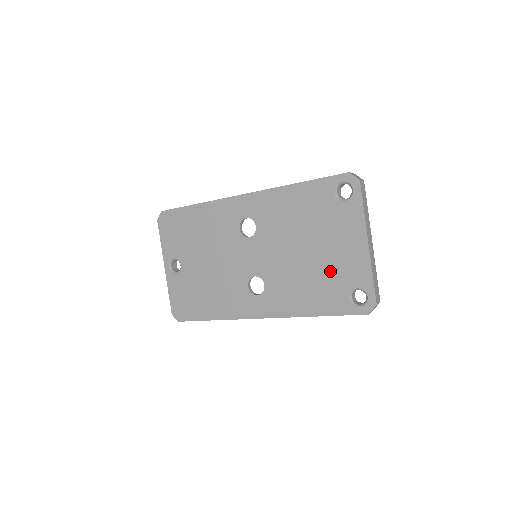
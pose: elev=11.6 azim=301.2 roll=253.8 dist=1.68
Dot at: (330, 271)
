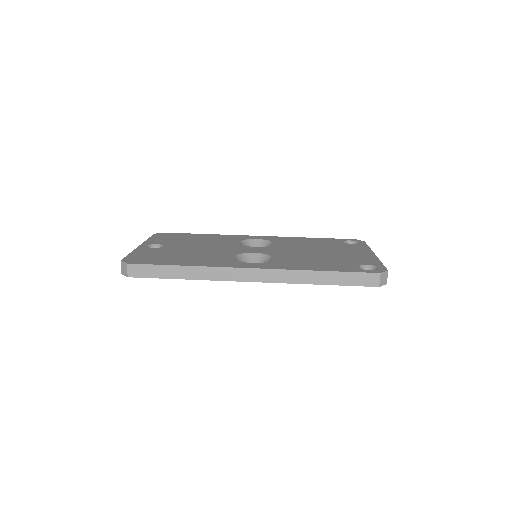
Dot at: occluded
